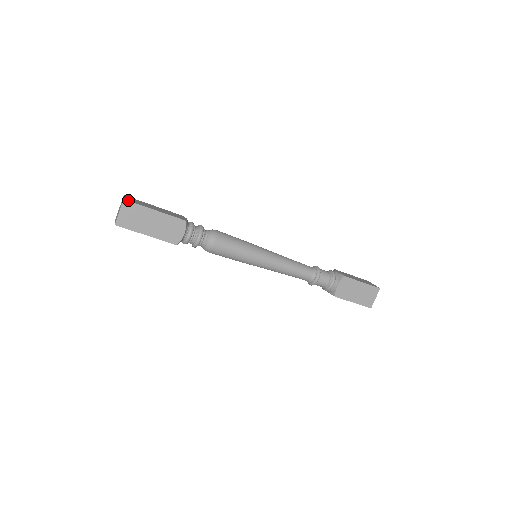
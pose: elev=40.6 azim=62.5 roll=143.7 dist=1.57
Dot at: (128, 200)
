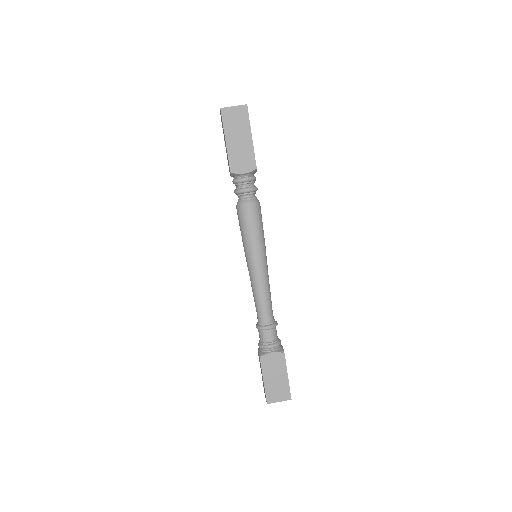
Dot at: occluded
